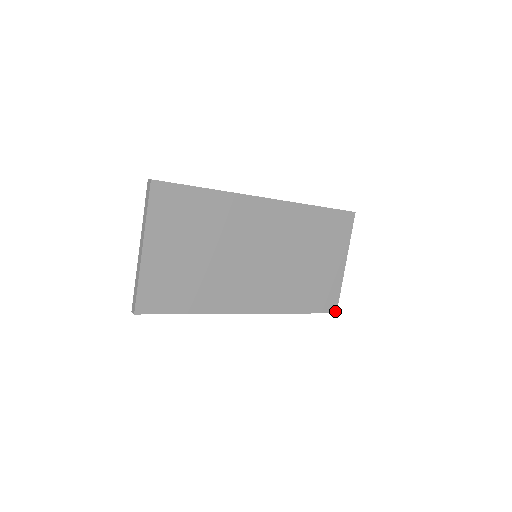
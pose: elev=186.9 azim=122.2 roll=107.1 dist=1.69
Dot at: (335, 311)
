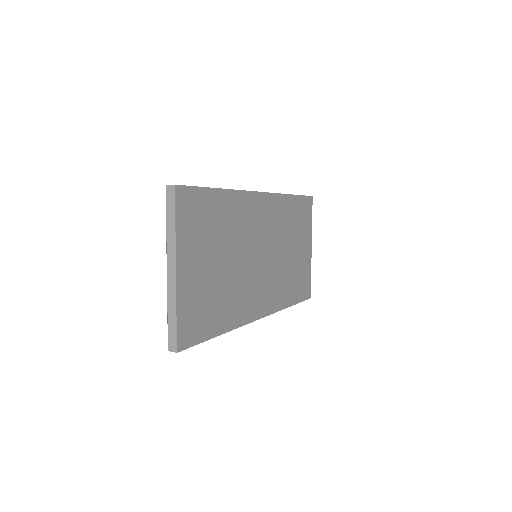
Dot at: (310, 296)
